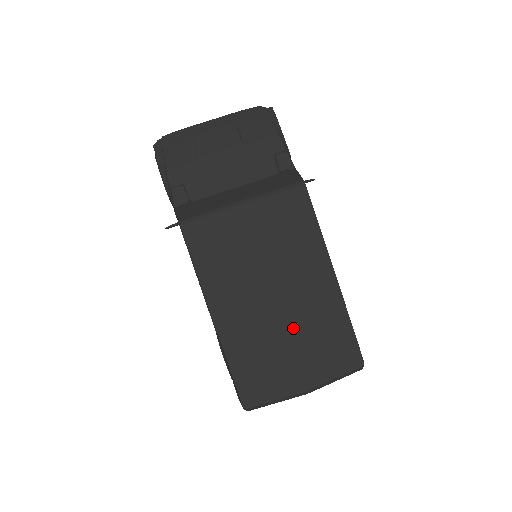
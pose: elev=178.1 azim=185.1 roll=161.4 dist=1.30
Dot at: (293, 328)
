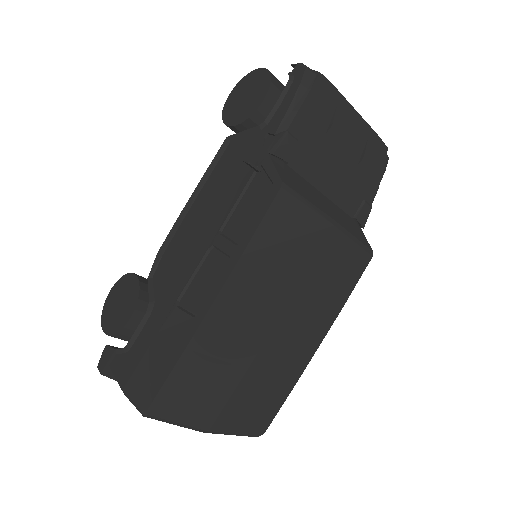
Dot at: (256, 367)
